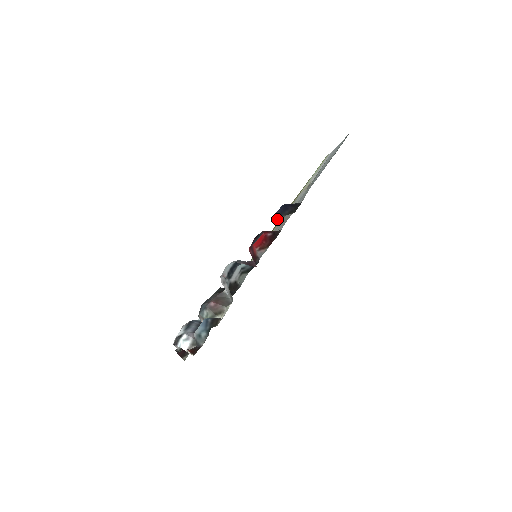
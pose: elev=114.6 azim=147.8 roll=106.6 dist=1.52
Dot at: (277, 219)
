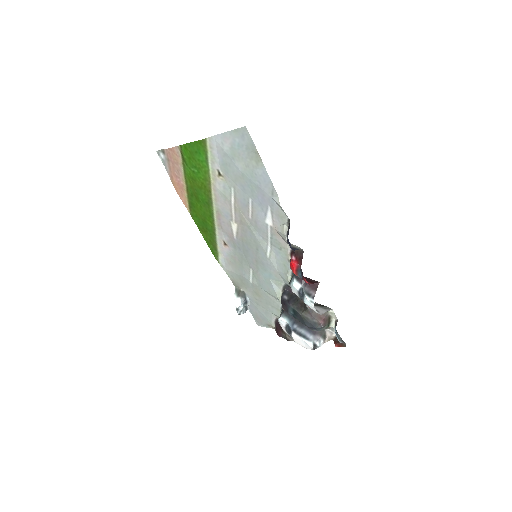
Dot at: (292, 248)
